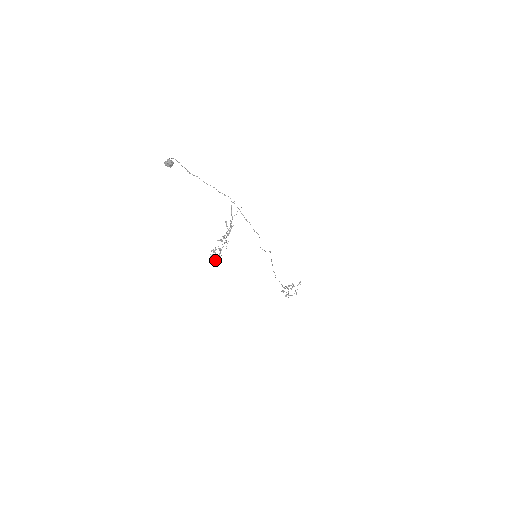
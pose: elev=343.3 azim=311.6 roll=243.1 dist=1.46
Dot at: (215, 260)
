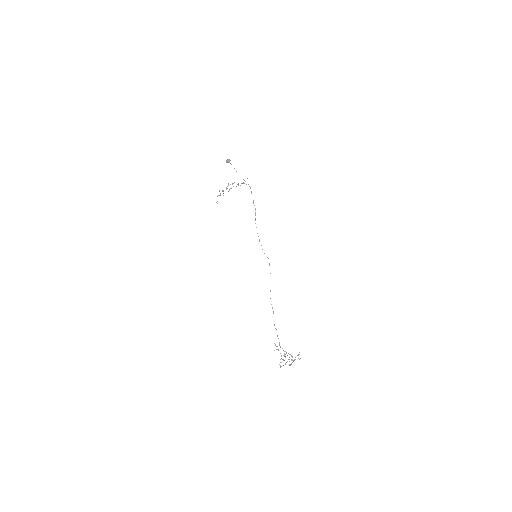
Dot at: occluded
